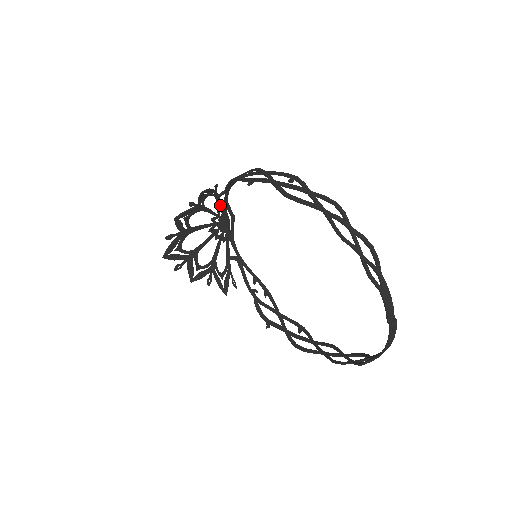
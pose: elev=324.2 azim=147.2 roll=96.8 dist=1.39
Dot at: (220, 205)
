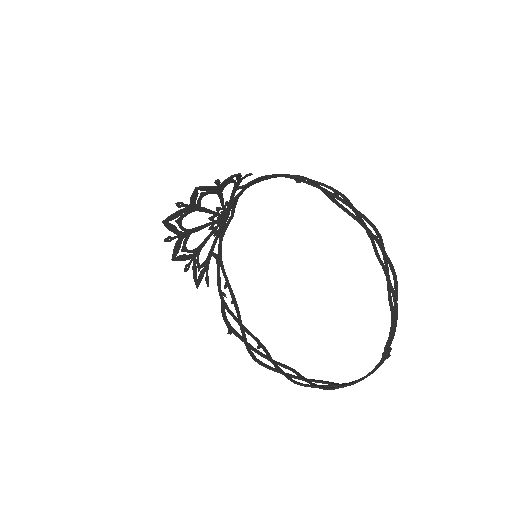
Dot at: (232, 198)
